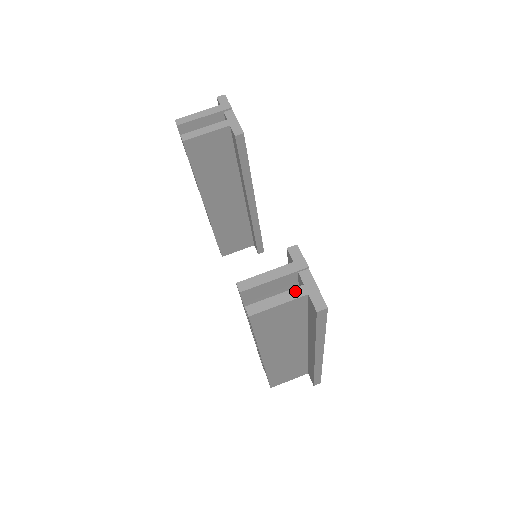
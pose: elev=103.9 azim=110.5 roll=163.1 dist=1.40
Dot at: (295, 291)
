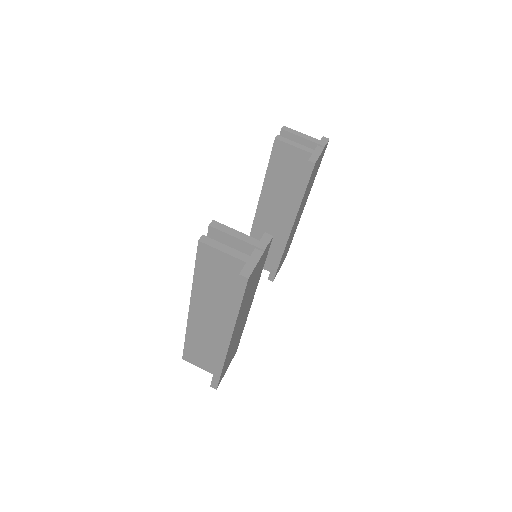
Dot at: (241, 254)
